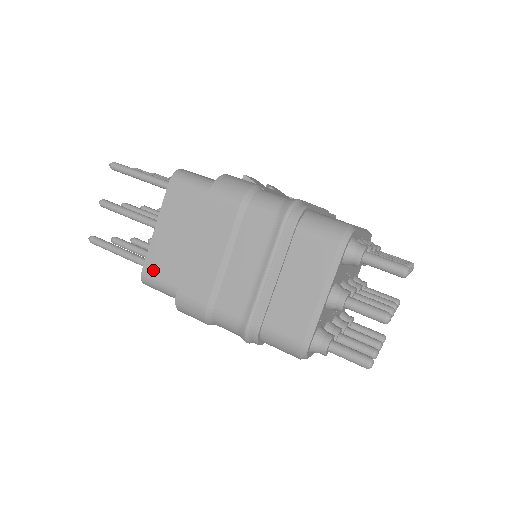
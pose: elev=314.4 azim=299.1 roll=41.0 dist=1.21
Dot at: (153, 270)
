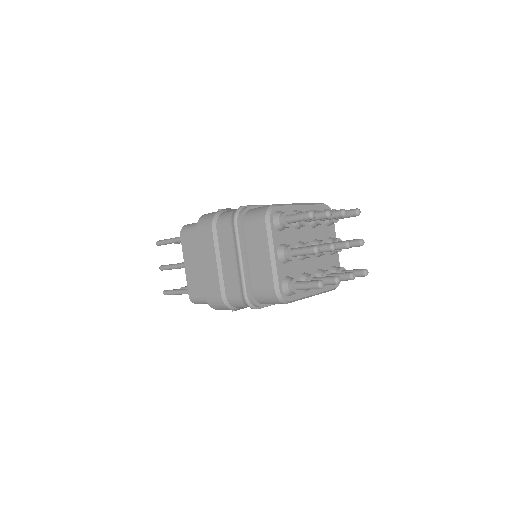
Dot at: (193, 292)
